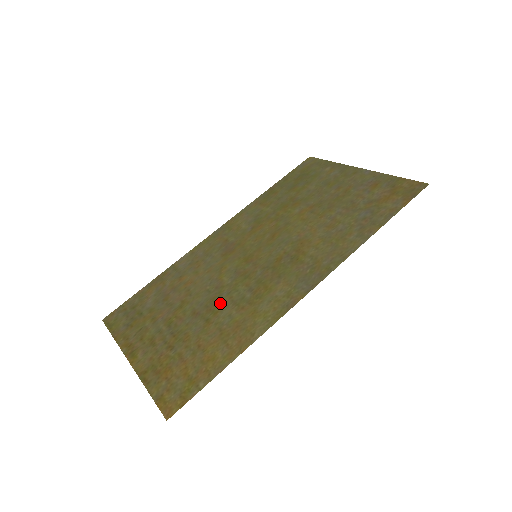
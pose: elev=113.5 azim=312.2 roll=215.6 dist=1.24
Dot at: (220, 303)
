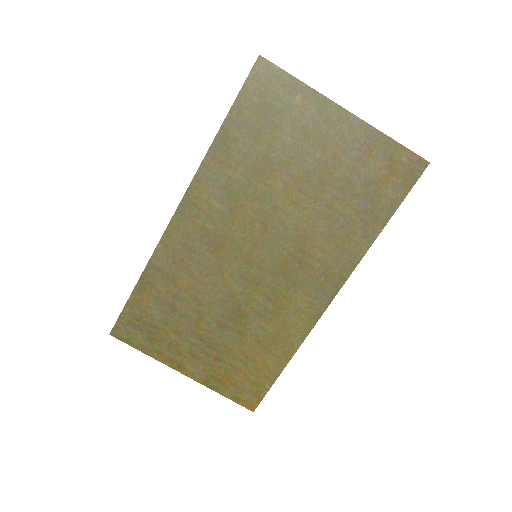
Dot at: (244, 315)
